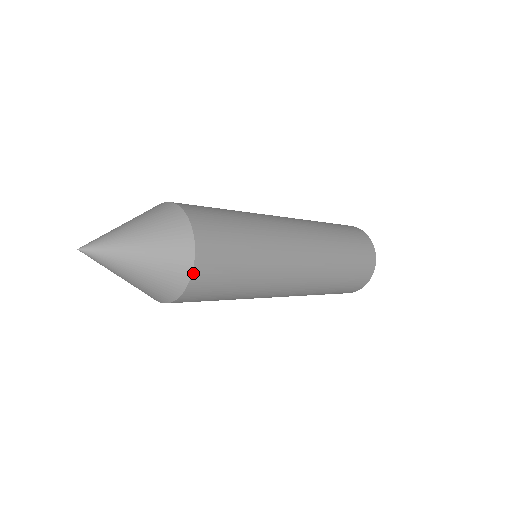
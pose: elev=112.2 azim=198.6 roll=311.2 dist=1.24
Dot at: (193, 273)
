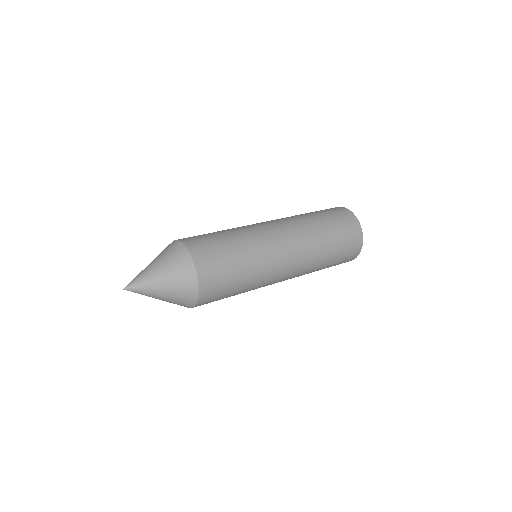
Dot at: (199, 280)
